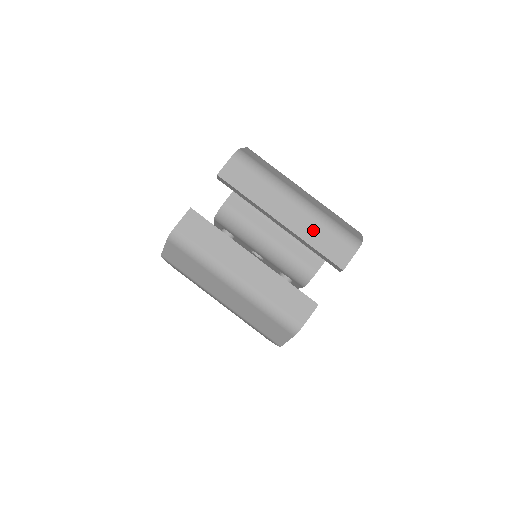
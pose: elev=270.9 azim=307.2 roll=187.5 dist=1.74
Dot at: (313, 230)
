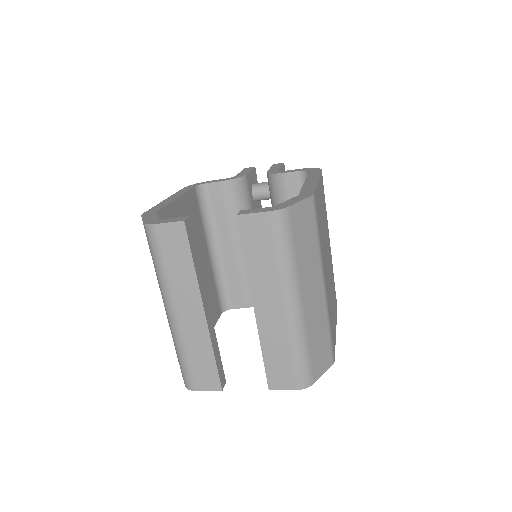
Dot at: (277, 341)
